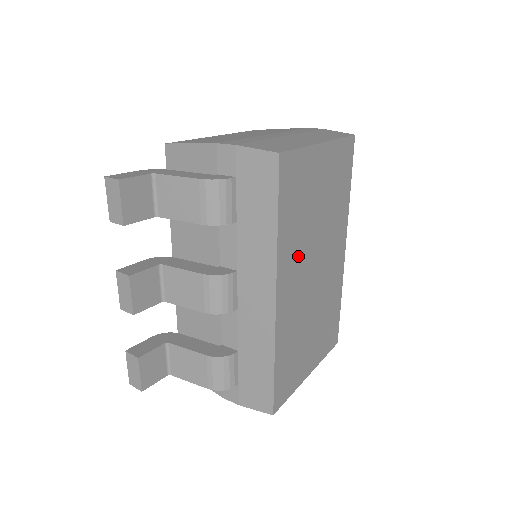
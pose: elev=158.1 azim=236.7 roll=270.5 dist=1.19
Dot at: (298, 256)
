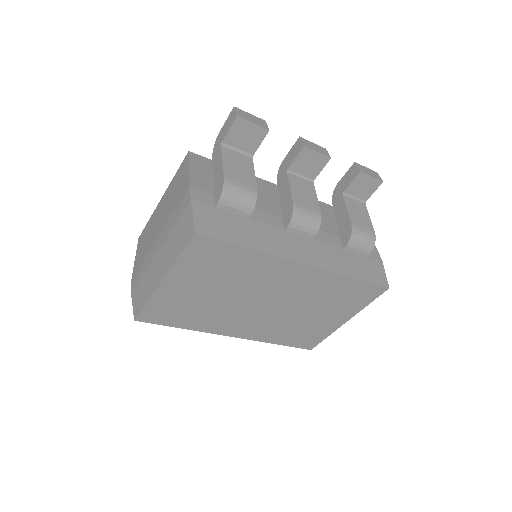
Dot at: (228, 317)
